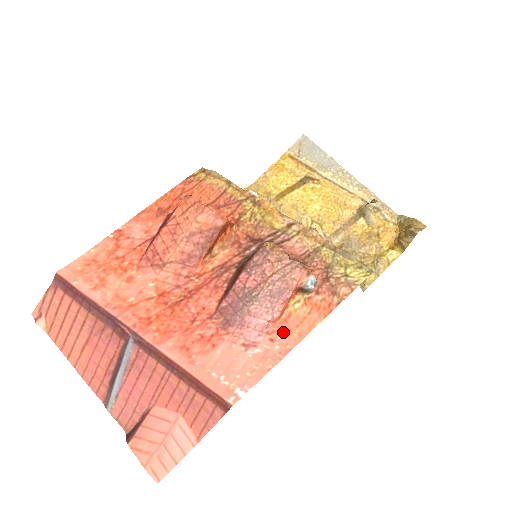
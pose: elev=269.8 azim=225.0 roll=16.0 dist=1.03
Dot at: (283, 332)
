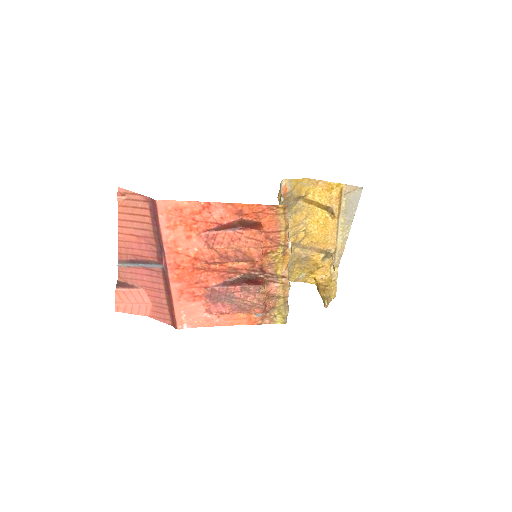
Dot at: (226, 317)
